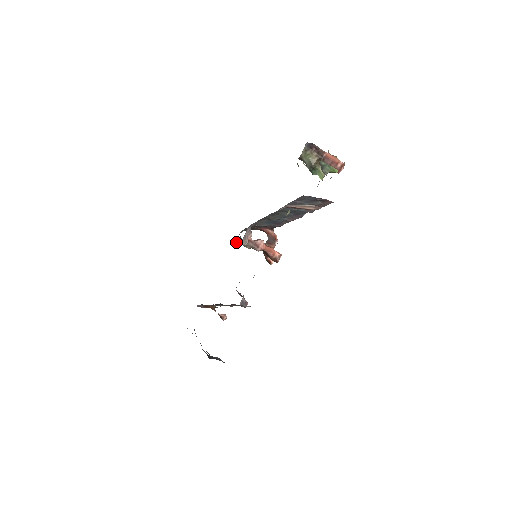
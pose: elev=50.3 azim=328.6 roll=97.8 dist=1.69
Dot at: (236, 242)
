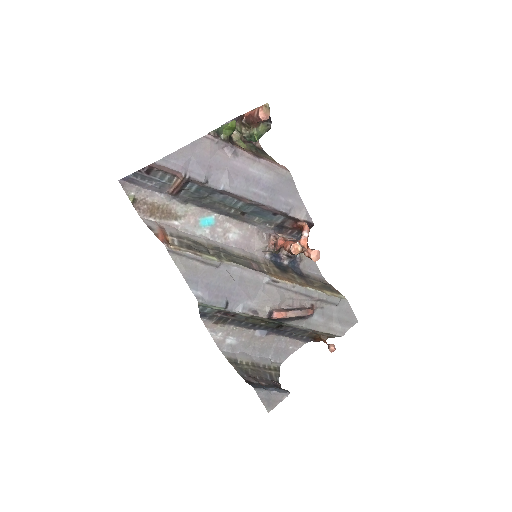
Dot at: (283, 253)
